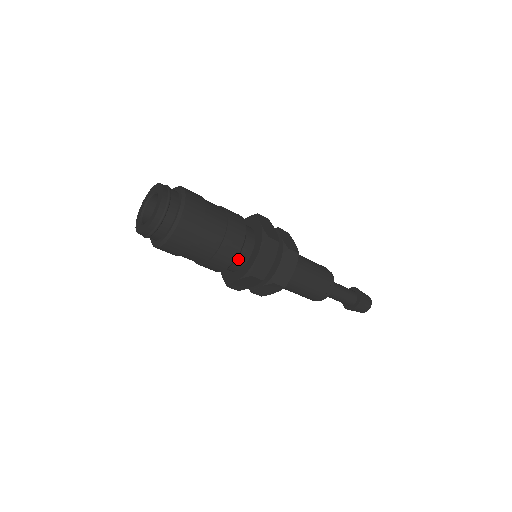
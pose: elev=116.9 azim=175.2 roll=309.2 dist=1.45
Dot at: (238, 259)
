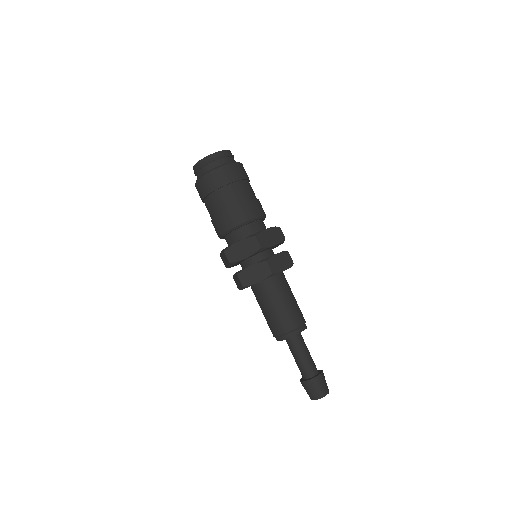
Dot at: (231, 236)
